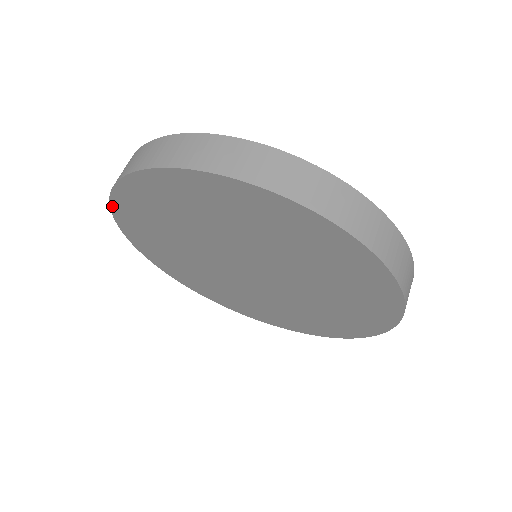
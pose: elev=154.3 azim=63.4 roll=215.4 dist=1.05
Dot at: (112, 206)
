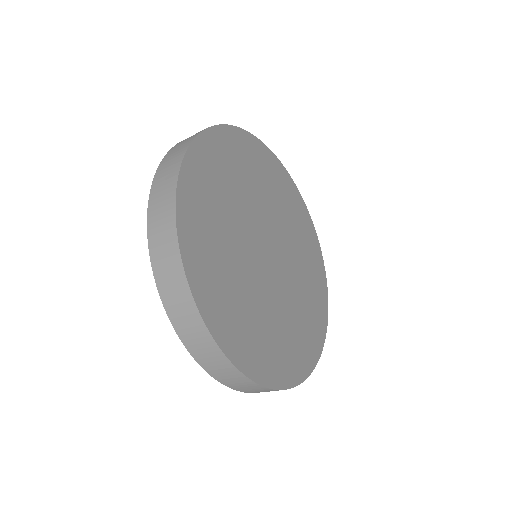
Dot at: occluded
